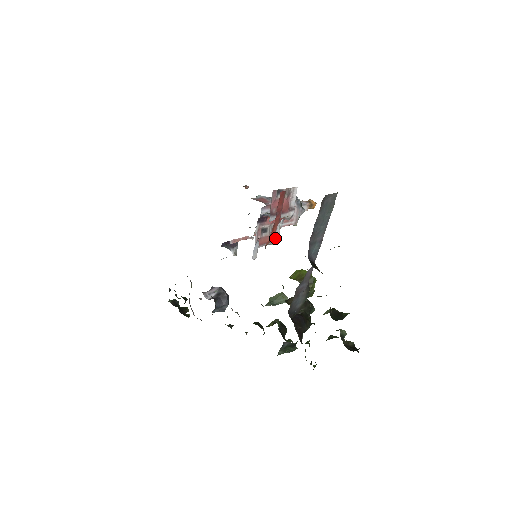
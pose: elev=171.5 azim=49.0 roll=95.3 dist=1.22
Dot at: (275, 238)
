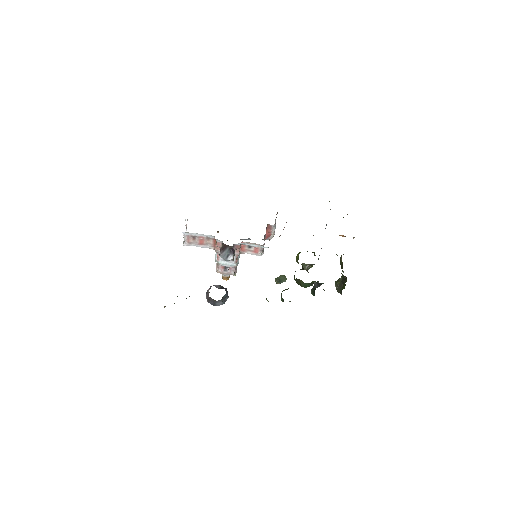
Dot at: (263, 250)
